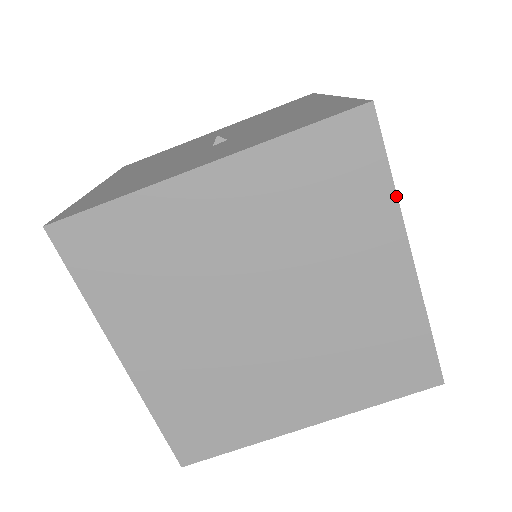
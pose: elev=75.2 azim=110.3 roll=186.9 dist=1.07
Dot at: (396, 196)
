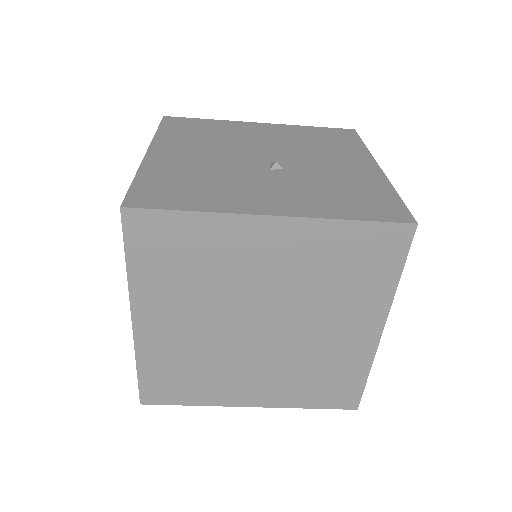
Dot at: (396, 288)
